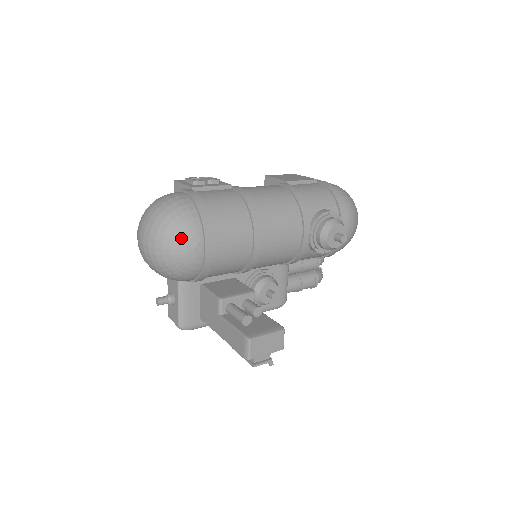
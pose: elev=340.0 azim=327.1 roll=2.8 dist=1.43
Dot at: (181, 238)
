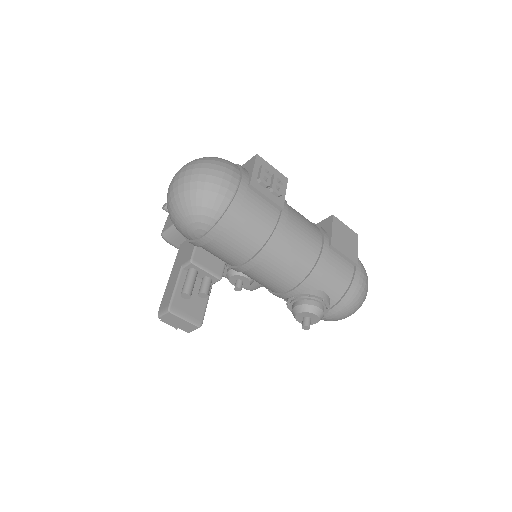
Dot at: (193, 215)
